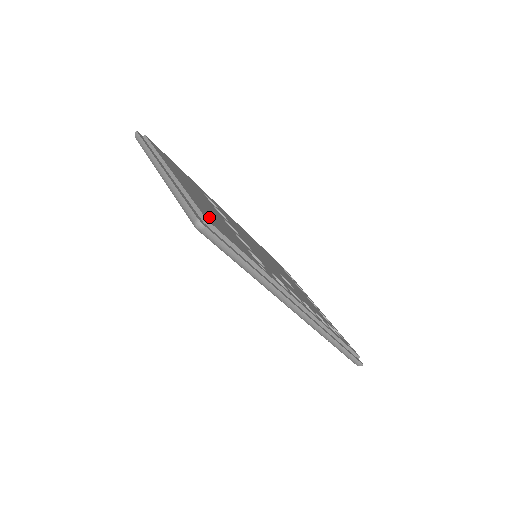
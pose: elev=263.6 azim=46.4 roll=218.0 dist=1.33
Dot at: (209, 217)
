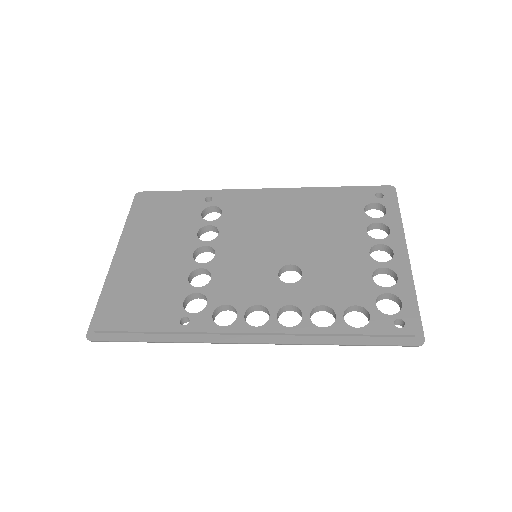
Dot at: (115, 311)
